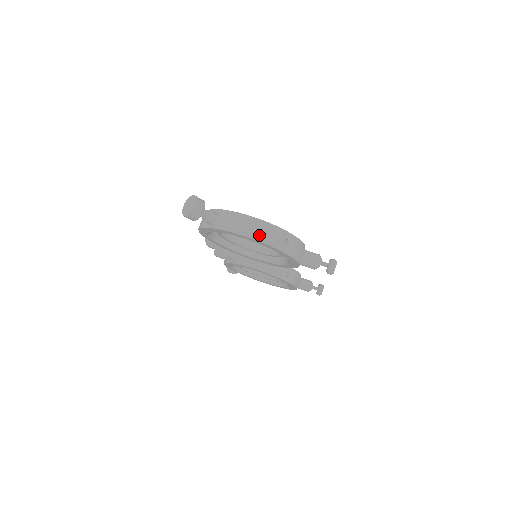
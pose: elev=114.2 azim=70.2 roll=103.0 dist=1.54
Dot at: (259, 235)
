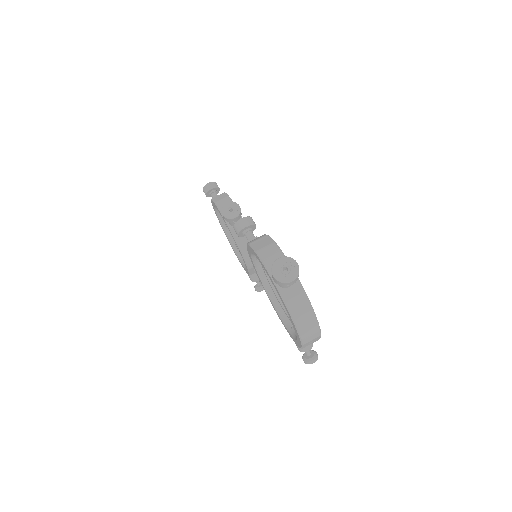
Dot at: (305, 333)
